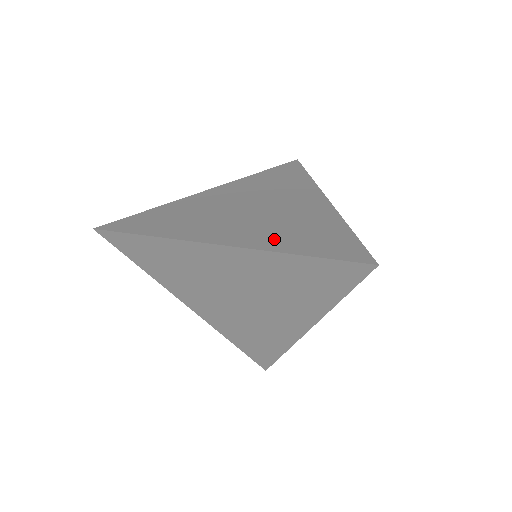
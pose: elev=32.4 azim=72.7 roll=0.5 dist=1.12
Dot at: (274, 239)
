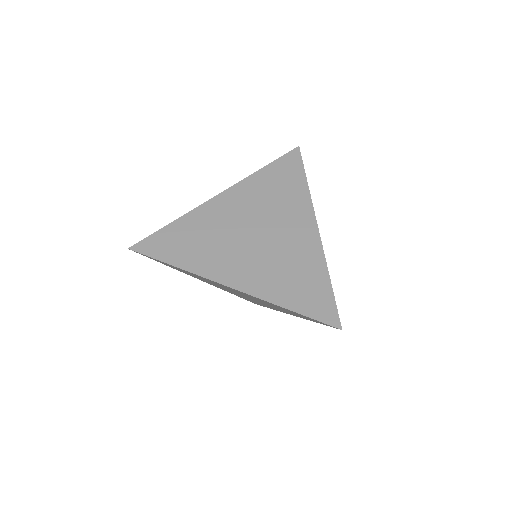
Dot at: (272, 286)
